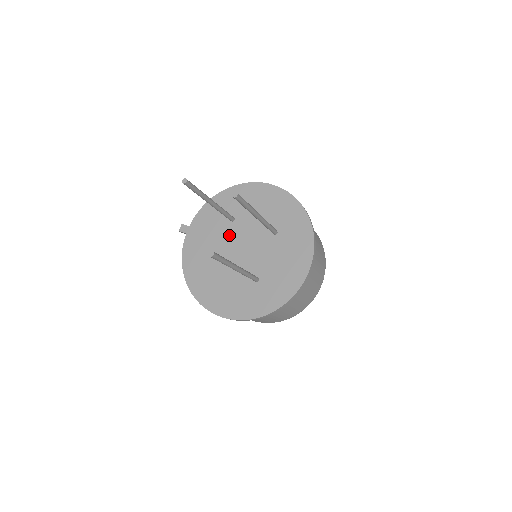
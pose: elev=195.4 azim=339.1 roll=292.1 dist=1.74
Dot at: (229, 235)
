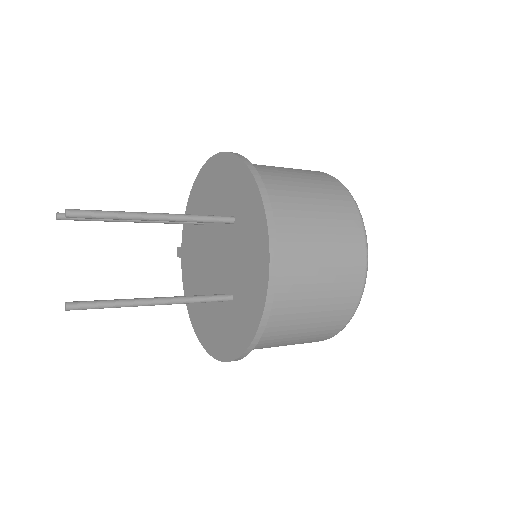
Dot at: (204, 244)
